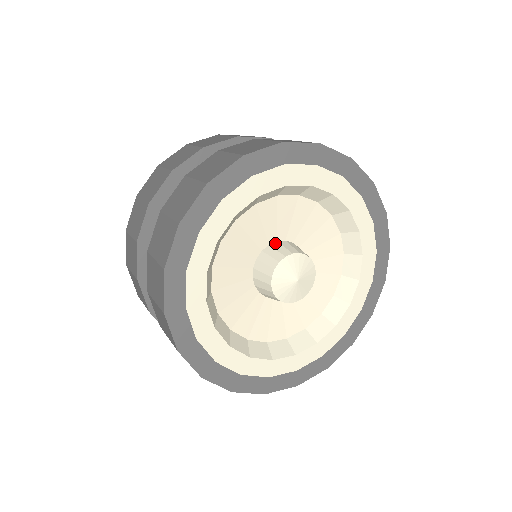
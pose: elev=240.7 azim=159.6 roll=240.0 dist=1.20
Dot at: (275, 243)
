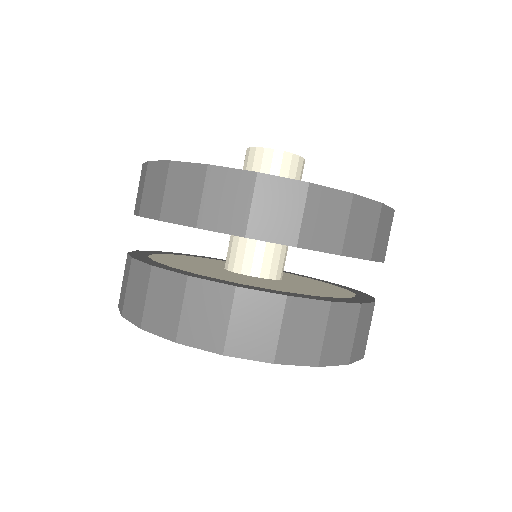
Dot at: occluded
